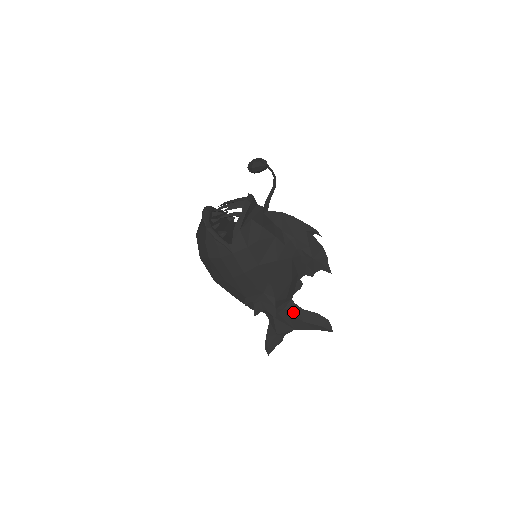
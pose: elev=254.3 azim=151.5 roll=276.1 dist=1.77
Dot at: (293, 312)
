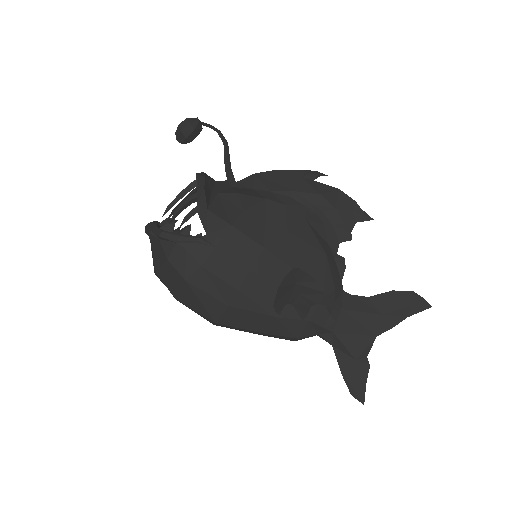
Dot at: (357, 308)
